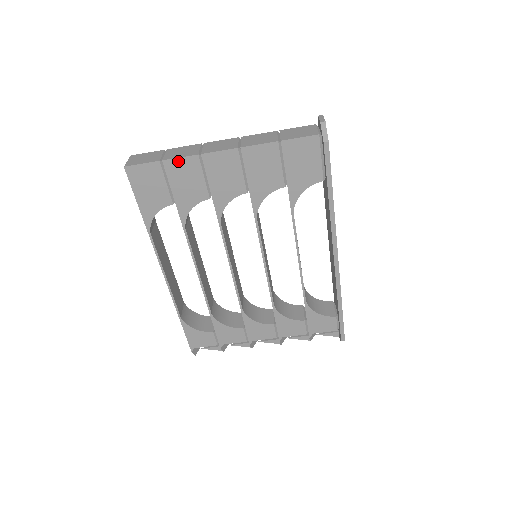
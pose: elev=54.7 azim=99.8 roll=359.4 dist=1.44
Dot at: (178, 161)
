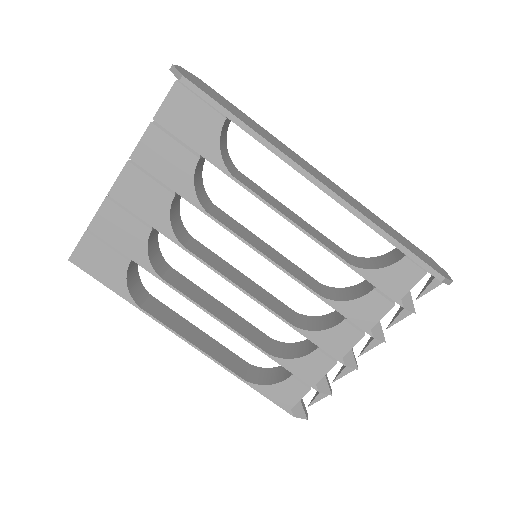
Dot at: (98, 218)
